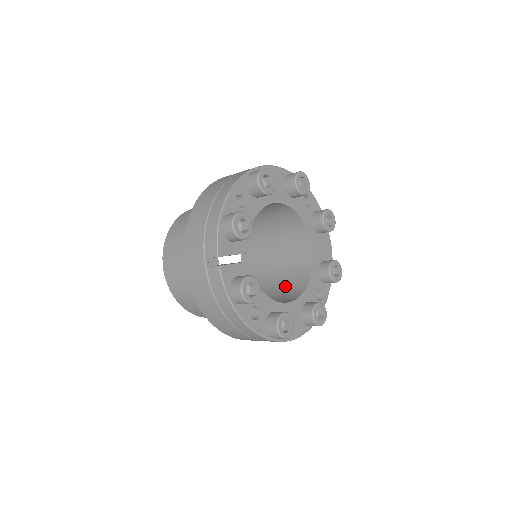
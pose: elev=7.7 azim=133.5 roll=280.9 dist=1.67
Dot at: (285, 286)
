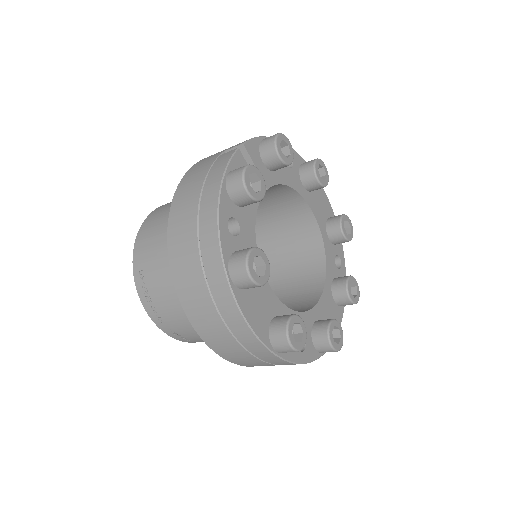
Dot at: occluded
